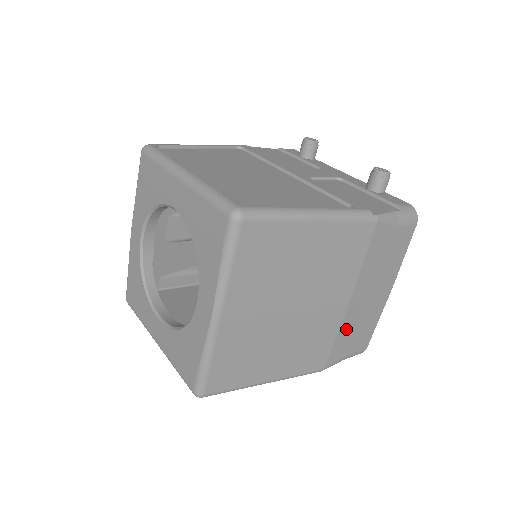
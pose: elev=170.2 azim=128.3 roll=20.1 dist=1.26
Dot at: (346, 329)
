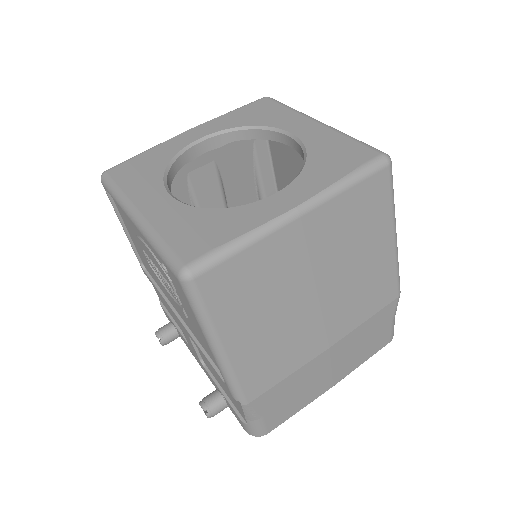
Dot at: (298, 377)
